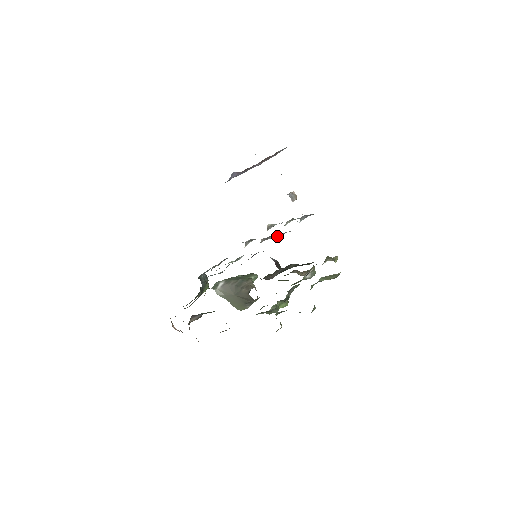
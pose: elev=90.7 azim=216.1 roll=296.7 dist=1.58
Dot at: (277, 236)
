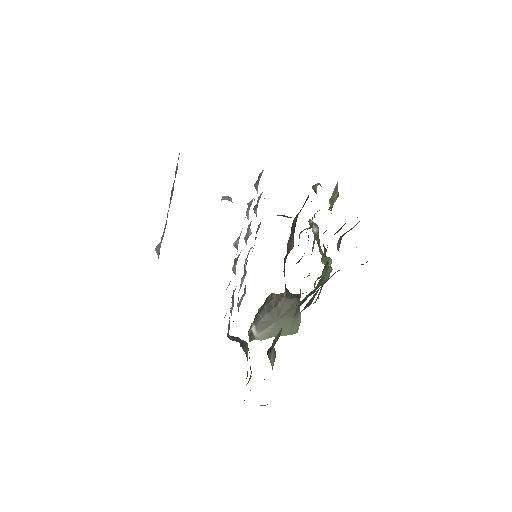
Dot at: (254, 212)
